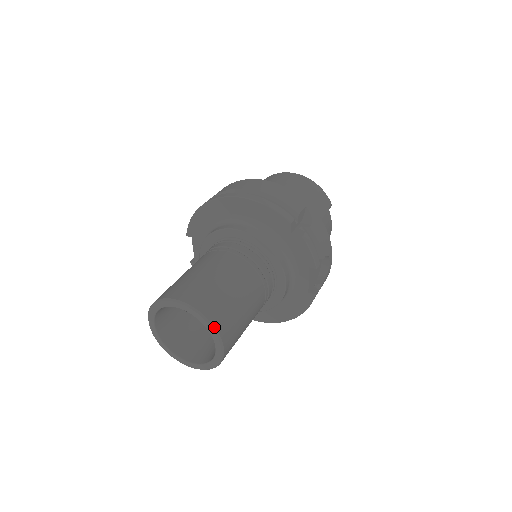
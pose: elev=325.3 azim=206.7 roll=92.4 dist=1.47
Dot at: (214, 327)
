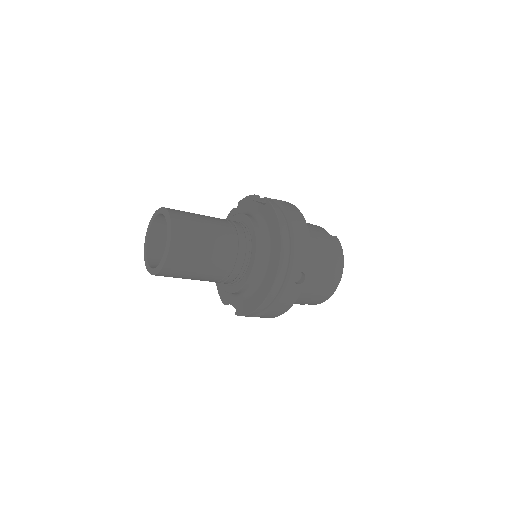
Dot at: (157, 210)
